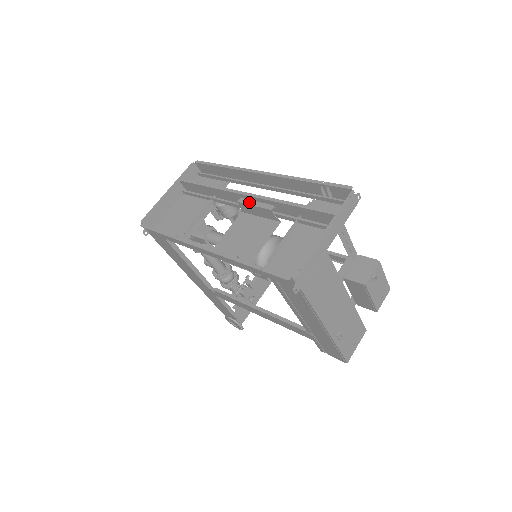
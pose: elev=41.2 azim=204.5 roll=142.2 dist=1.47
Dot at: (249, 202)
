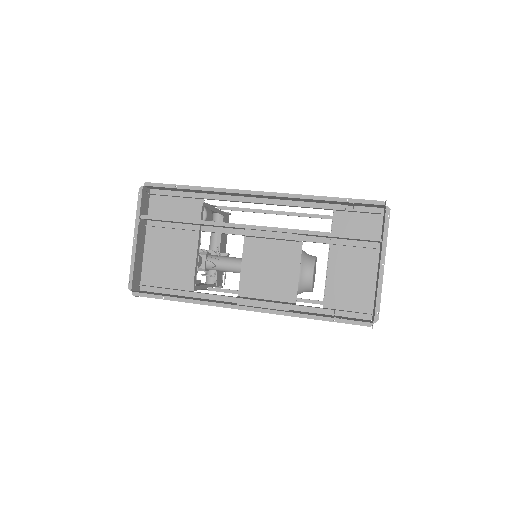
Dot at: (261, 234)
